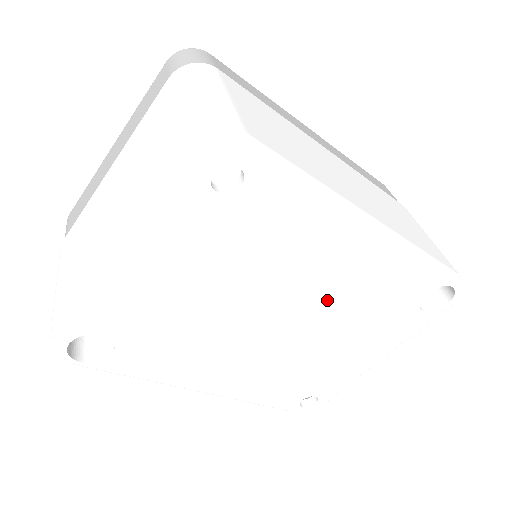
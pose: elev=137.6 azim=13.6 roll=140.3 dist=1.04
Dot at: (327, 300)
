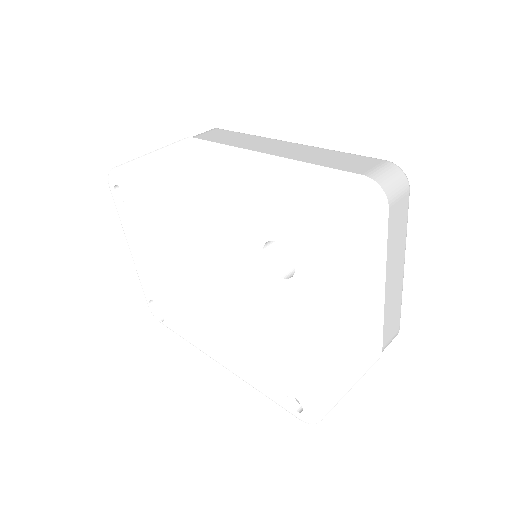
Dot at: (208, 269)
